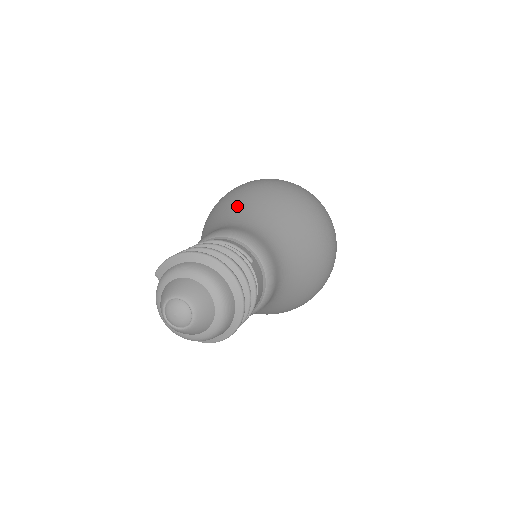
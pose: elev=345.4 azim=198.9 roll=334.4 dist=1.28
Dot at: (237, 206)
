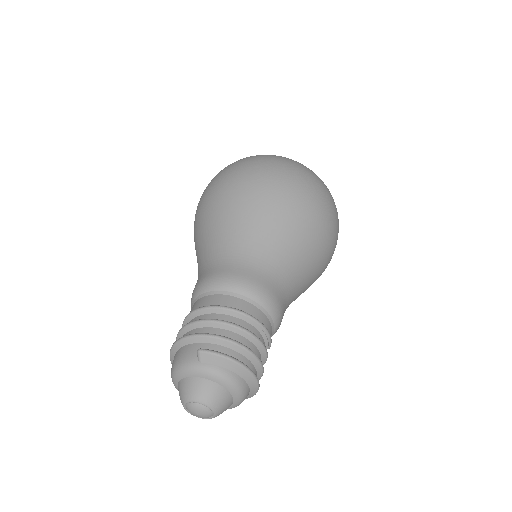
Dot at: (288, 241)
